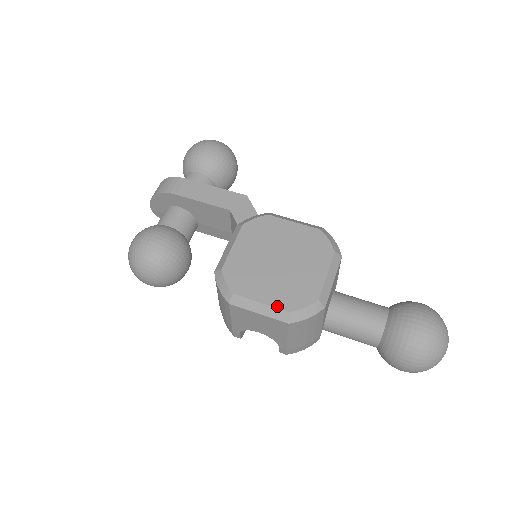
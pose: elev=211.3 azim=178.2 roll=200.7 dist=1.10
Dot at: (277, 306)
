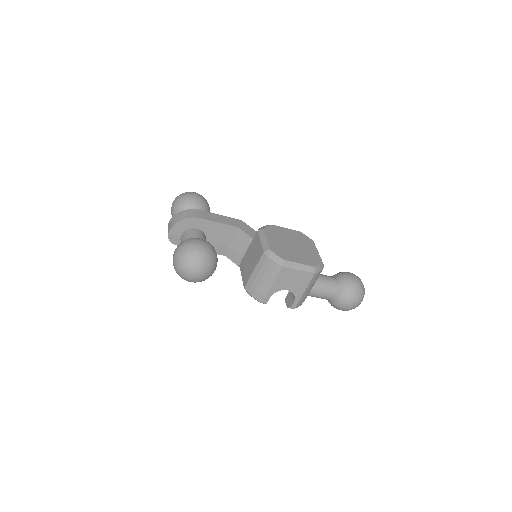
Dot at: (308, 264)
